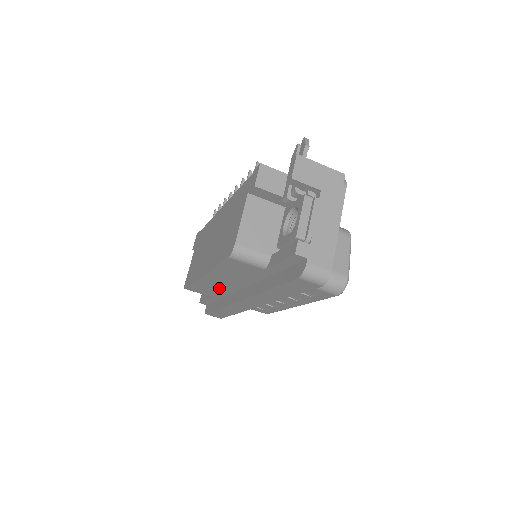
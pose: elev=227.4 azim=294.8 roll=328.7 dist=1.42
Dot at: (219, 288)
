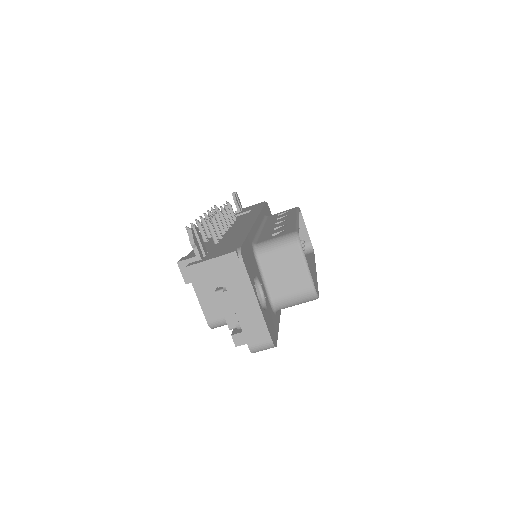
Dot at: occluded
